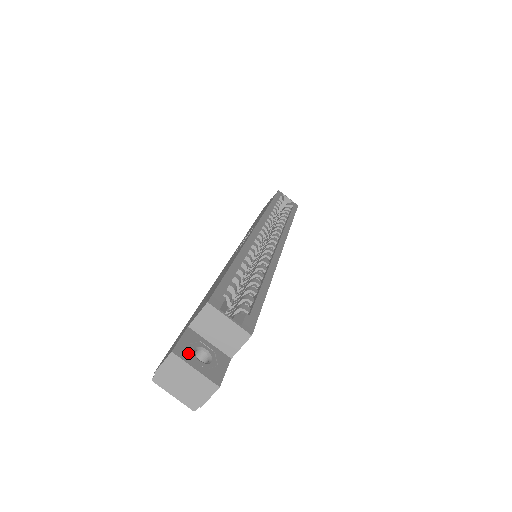
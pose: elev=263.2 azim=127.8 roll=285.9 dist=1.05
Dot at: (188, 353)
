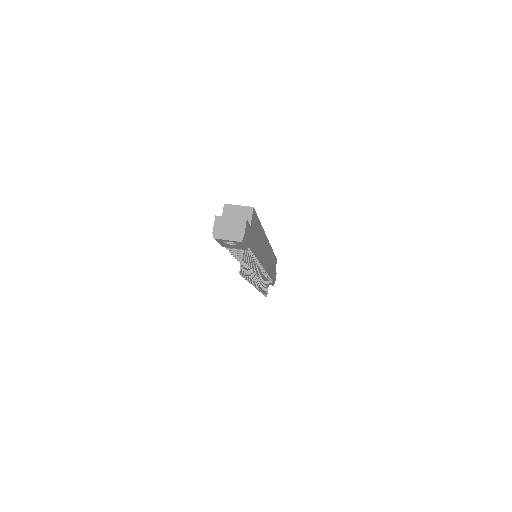
Dot at: (225, 218)
